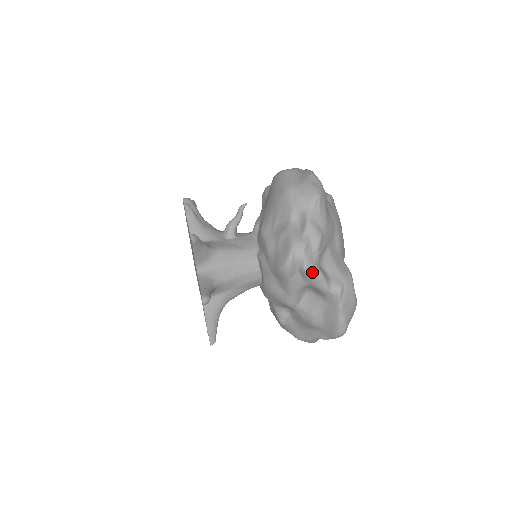
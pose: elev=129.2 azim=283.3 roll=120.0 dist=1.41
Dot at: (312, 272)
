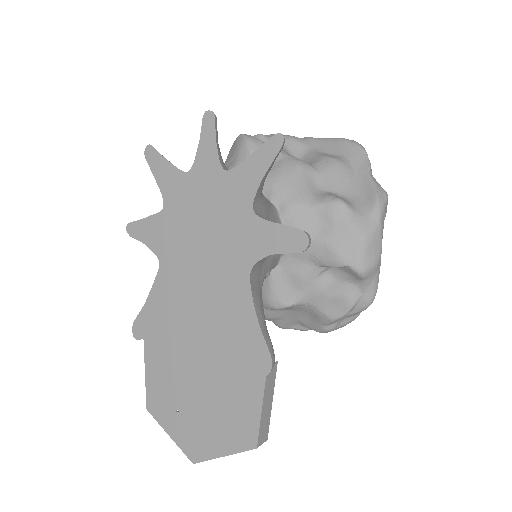
Dot at: (267, 136)
